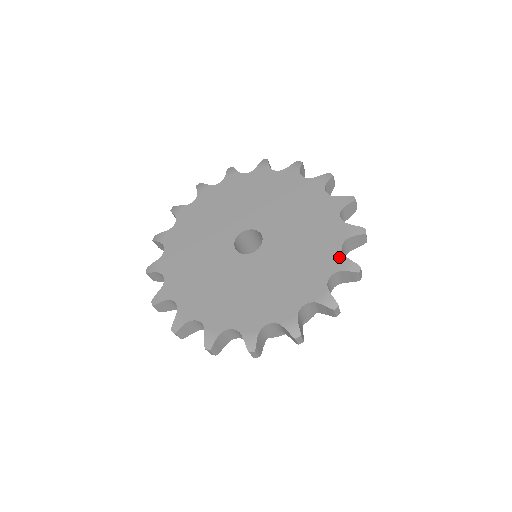
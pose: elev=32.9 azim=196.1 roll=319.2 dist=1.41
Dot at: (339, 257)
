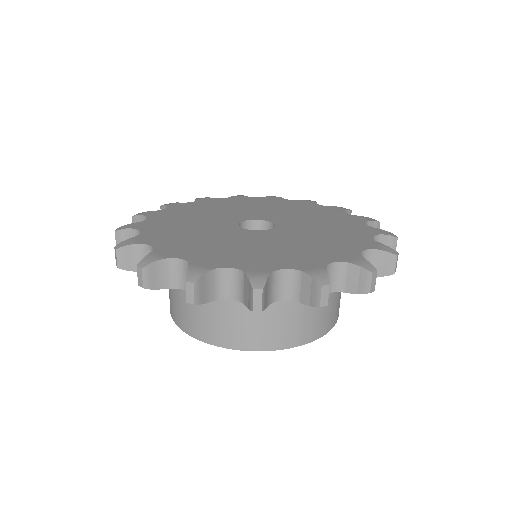
Dot at: (371, 242)
